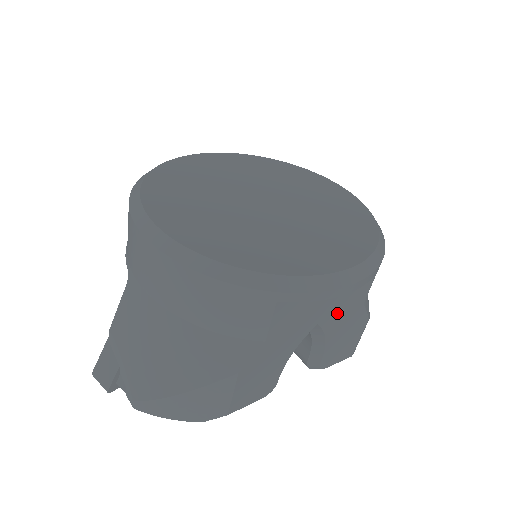
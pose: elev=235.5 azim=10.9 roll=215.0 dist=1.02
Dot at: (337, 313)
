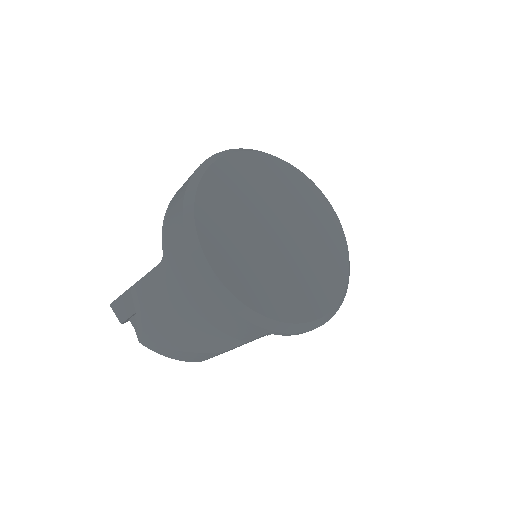
Dot at: occluded
